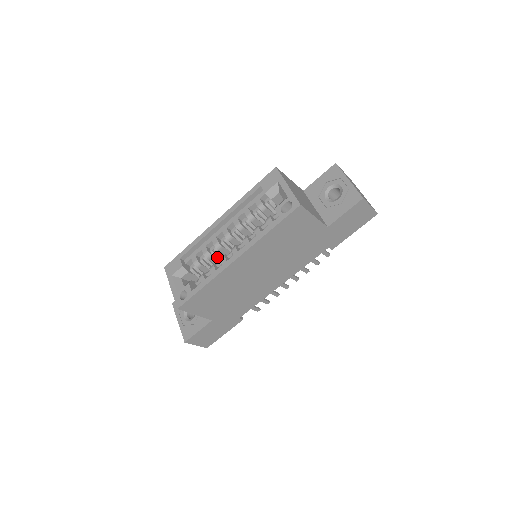
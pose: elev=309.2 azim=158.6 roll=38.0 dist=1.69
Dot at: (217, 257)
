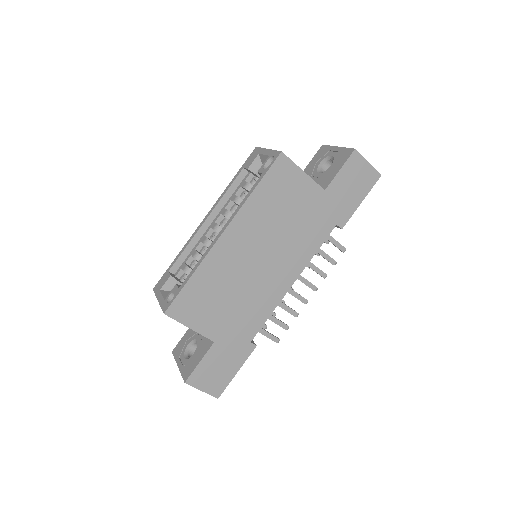
Dot at: occluded
